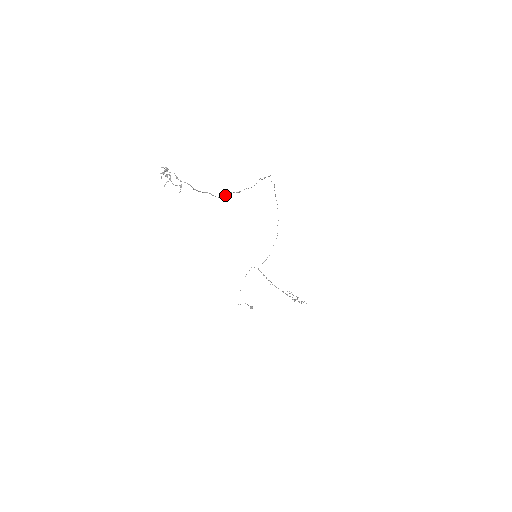
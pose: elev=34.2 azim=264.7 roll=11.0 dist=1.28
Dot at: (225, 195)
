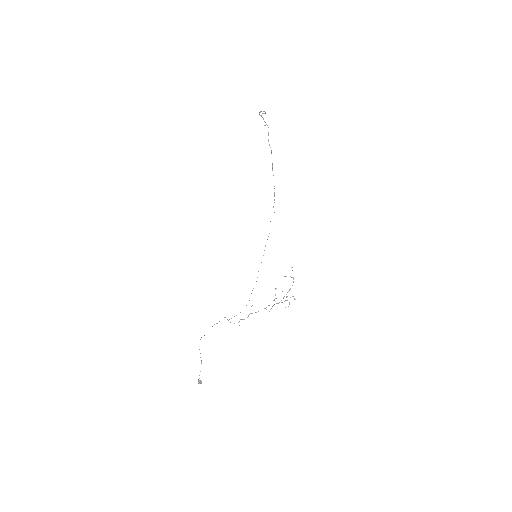
Dot at: (272, 164)
